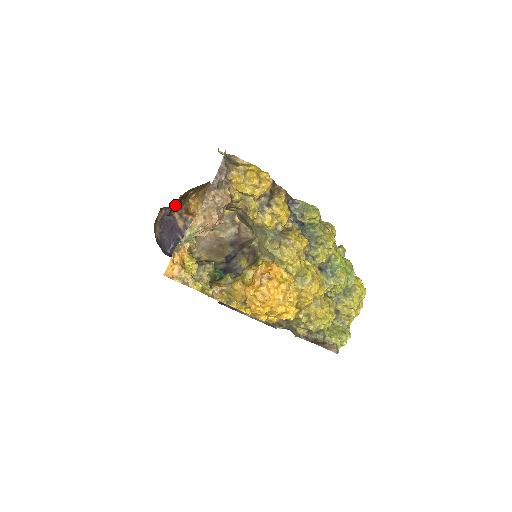
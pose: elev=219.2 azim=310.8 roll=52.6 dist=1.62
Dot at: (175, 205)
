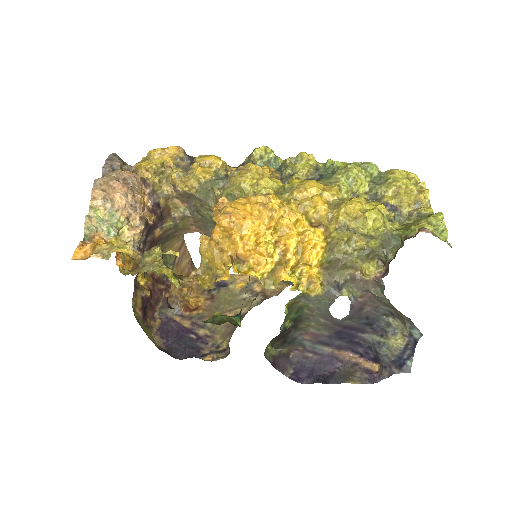
Dot at: (144, 282)
